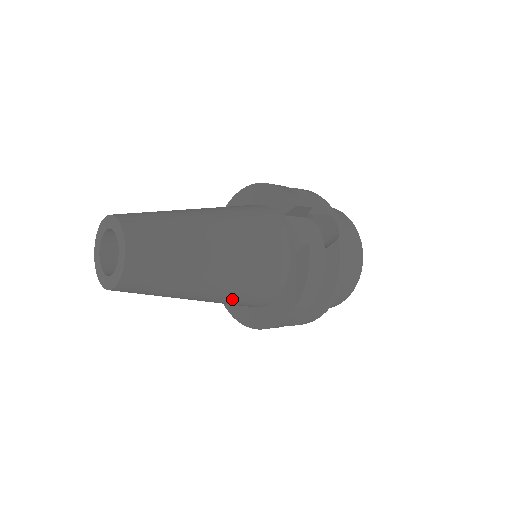
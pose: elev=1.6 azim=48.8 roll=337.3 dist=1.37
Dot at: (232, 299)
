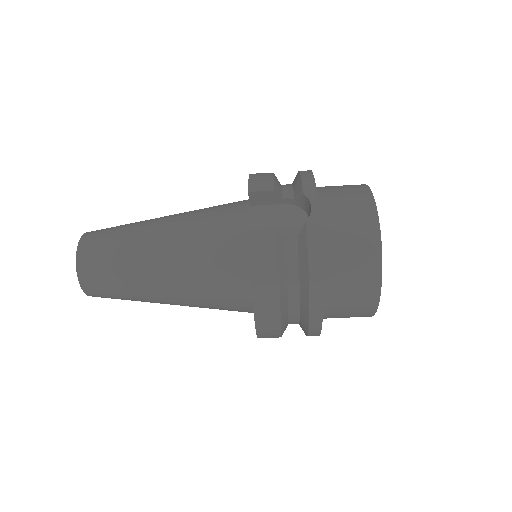
Dot at: (204, 303)
